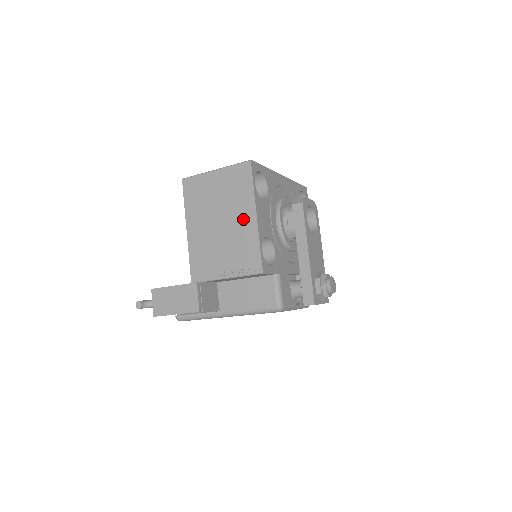
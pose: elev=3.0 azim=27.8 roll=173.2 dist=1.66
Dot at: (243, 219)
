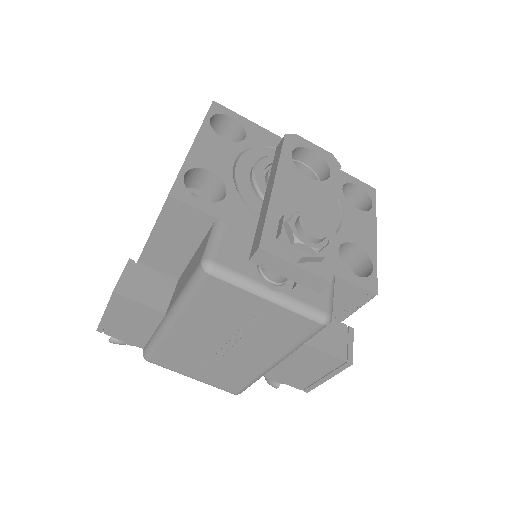
Dot at: occluded
